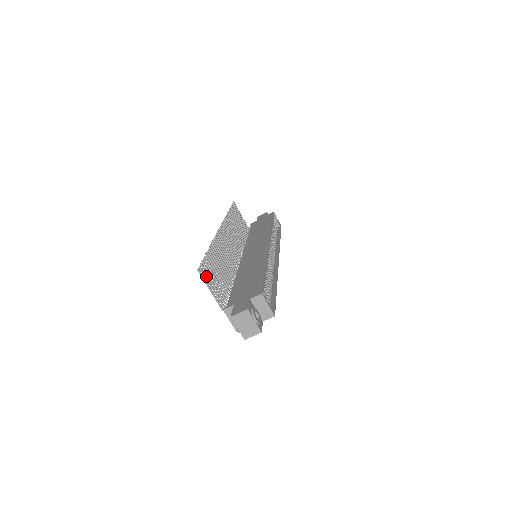
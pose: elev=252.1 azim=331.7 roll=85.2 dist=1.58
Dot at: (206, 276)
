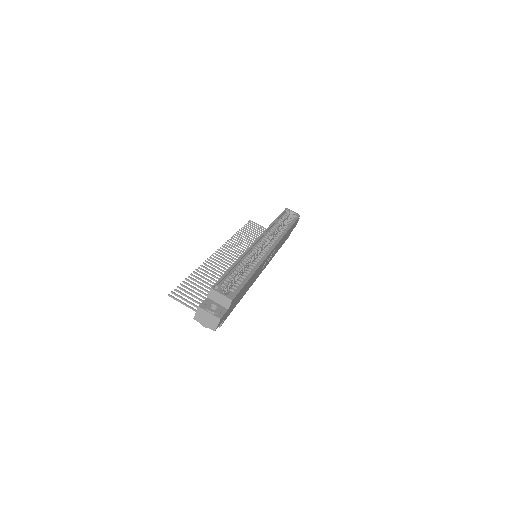
Dot at: (180, 296)
